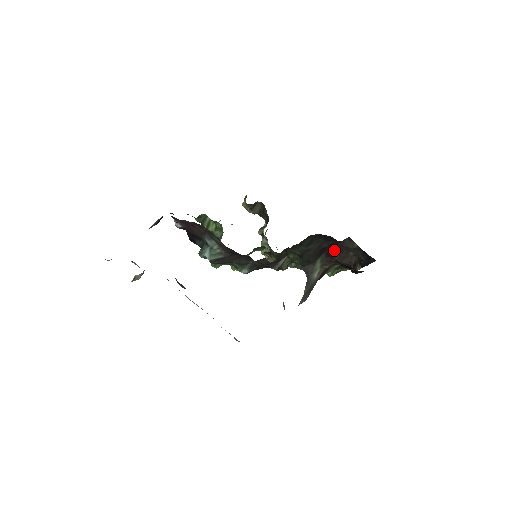
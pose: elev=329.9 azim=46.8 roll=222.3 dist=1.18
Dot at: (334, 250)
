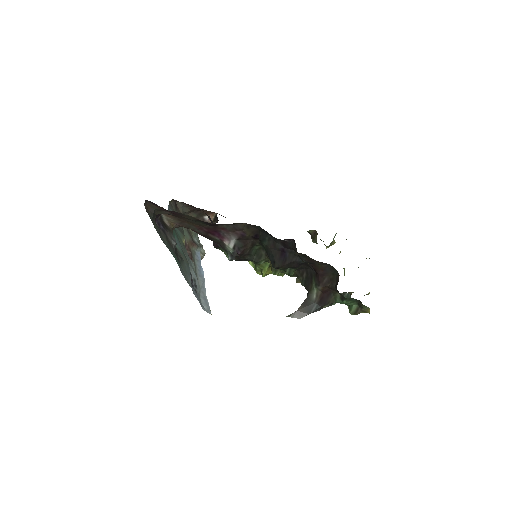
Dot at: (317, 266)
